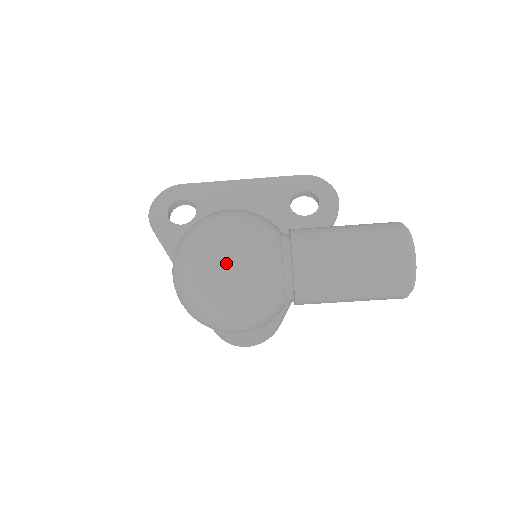
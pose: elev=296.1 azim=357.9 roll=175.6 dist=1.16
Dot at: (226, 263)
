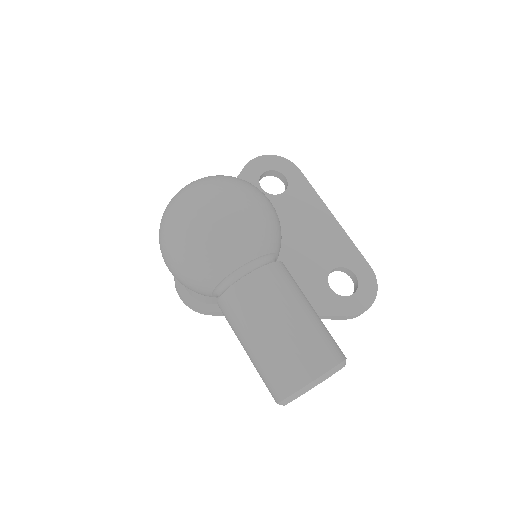
Dot at: (208, 215)
